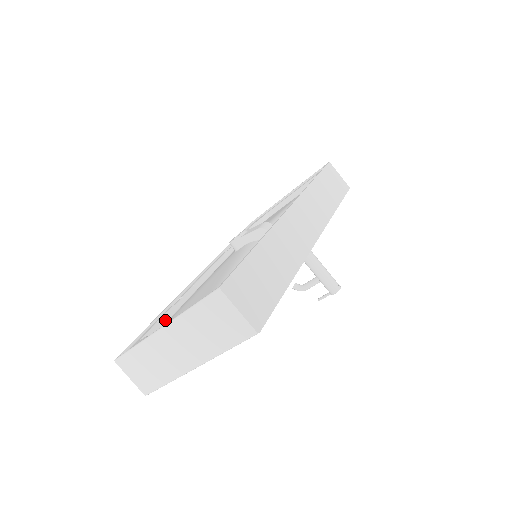
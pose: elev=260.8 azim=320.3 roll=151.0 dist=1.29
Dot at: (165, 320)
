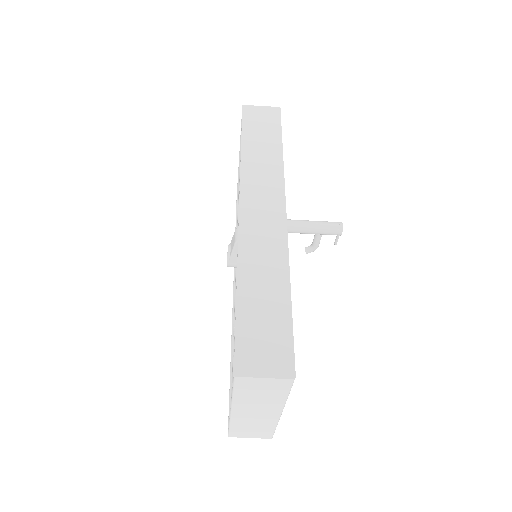
Dot at: occluded
